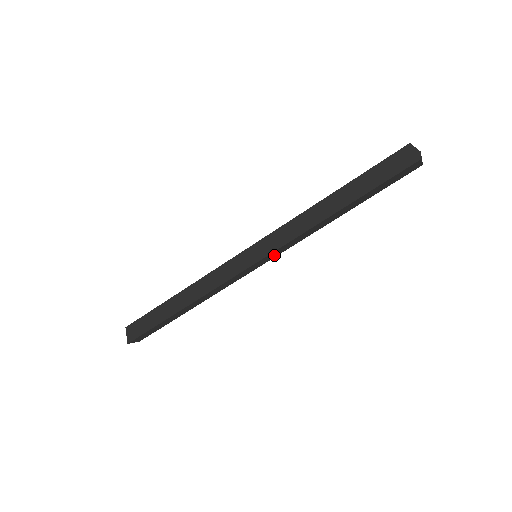
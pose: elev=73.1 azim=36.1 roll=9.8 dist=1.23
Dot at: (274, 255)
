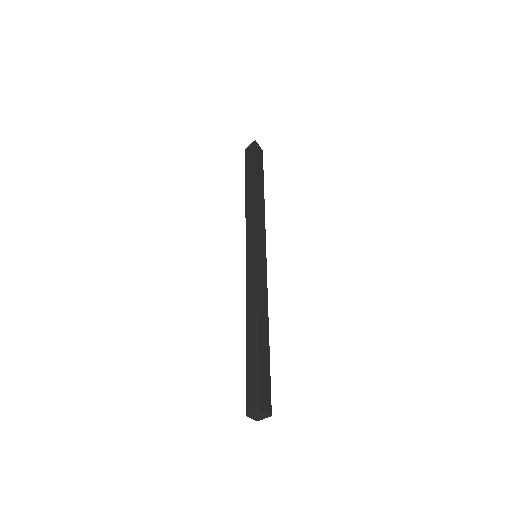
Dot at: (262, 241)
